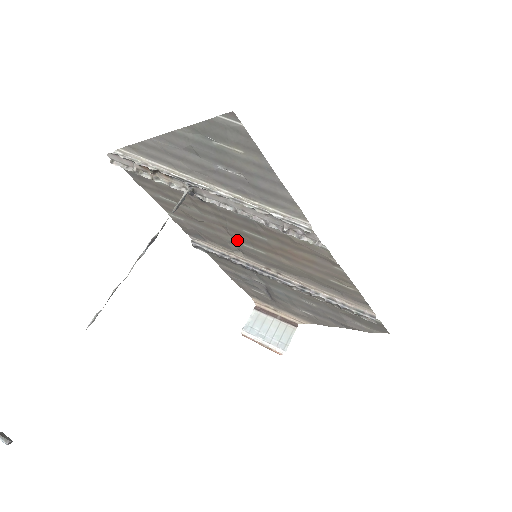
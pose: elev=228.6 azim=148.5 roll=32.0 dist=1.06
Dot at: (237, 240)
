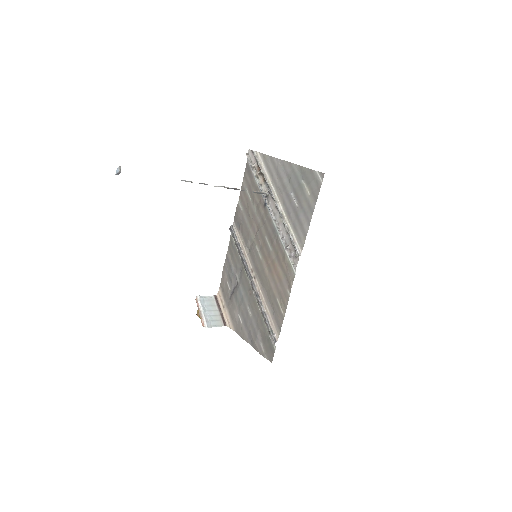
Dot at: (256, 241)
